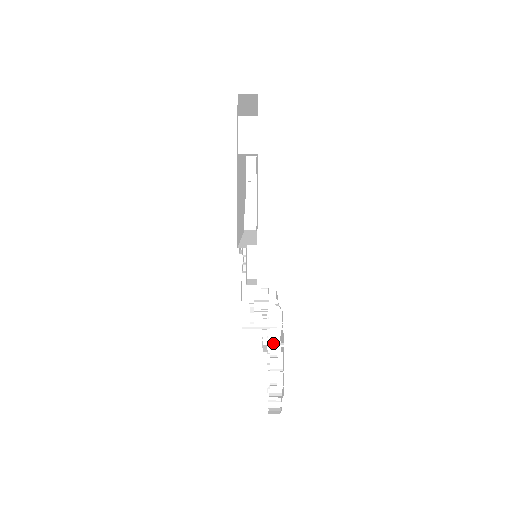
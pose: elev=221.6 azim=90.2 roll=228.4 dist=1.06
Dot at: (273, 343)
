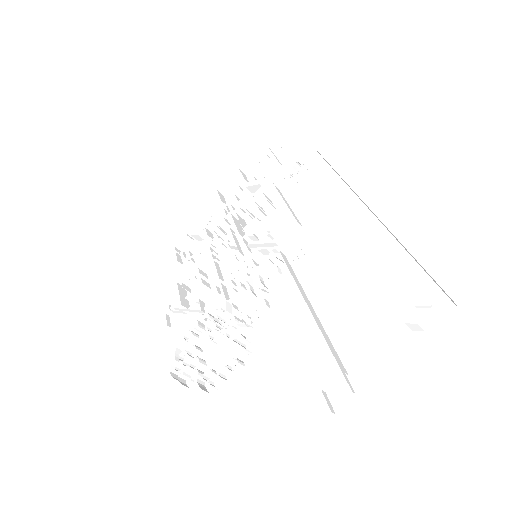
Dot at: (239, 361)
